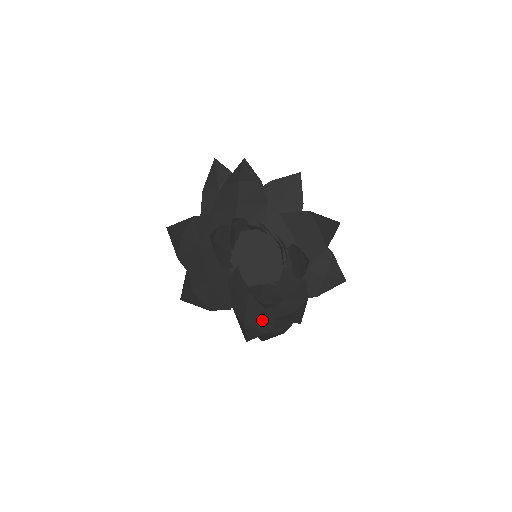
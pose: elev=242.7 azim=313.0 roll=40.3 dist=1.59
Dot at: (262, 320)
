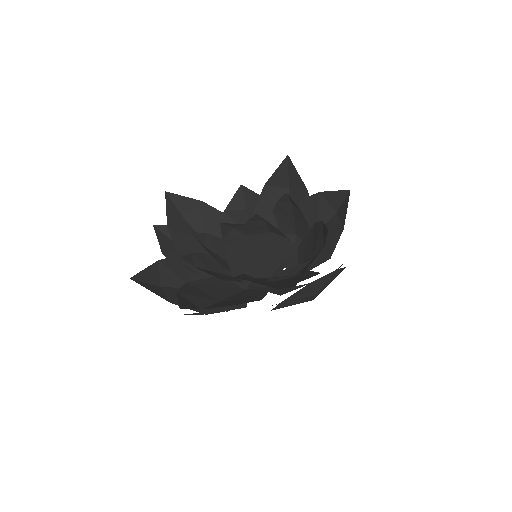
Dot at: occluded
